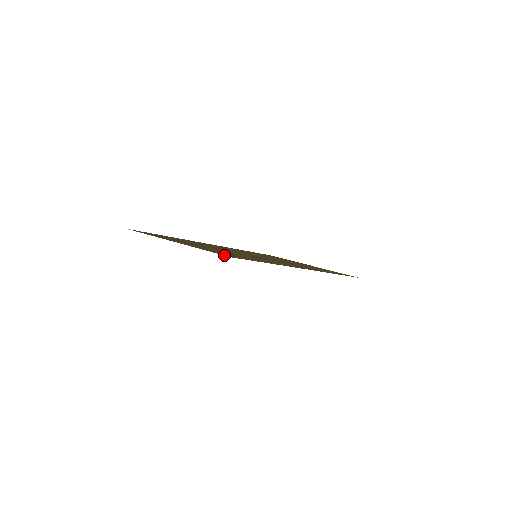
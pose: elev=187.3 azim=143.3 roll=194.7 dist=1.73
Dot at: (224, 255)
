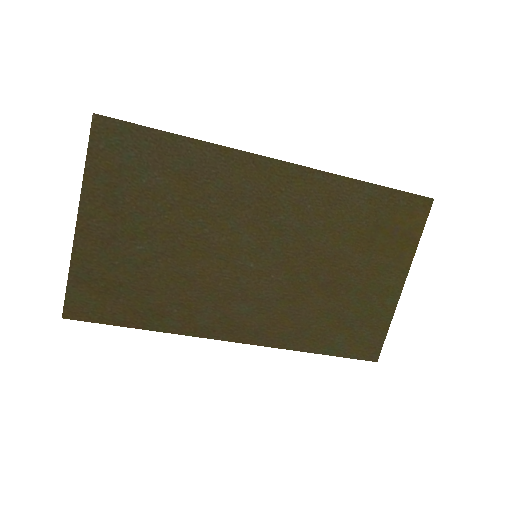
Dot at: (92, 126)
